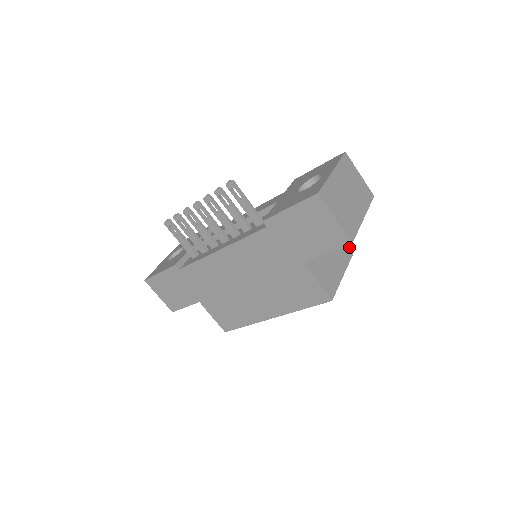
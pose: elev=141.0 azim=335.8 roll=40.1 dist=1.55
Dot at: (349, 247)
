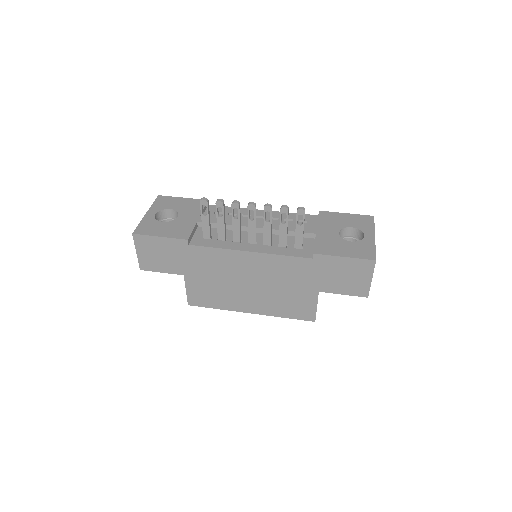
Dot at: occluded
